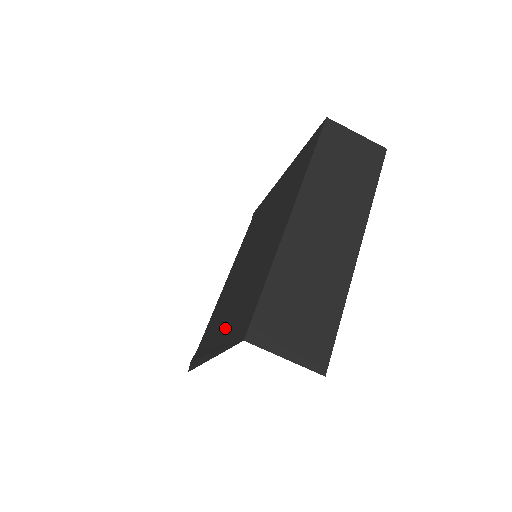
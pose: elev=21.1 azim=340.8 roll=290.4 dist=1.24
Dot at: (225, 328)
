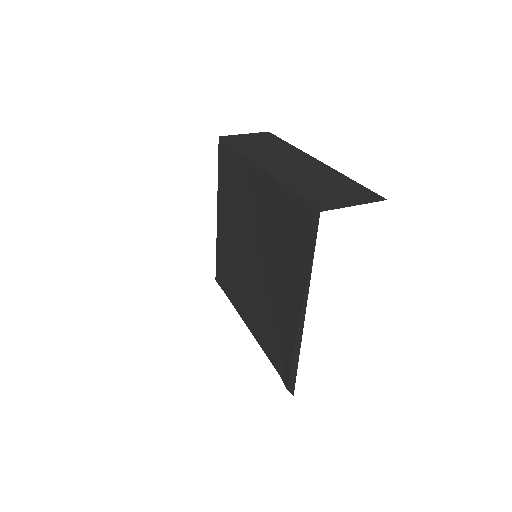
Dot at: (291, 284)
